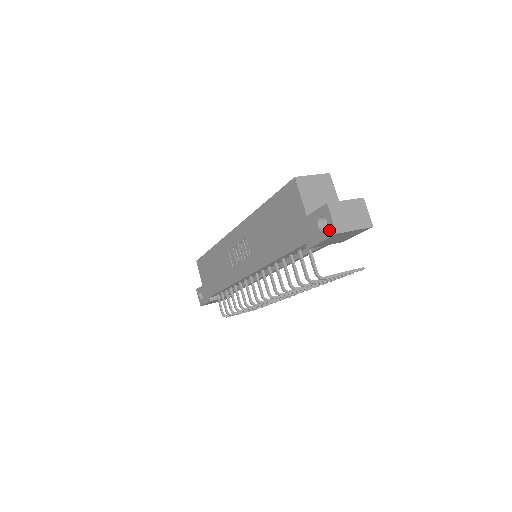
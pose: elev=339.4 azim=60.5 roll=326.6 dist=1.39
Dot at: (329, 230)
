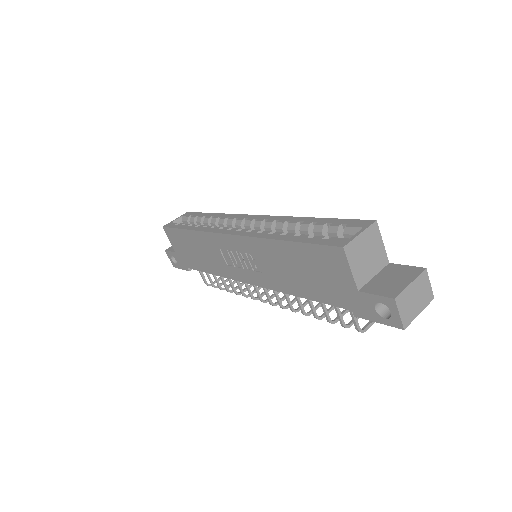
Dot at: (393, 321)
